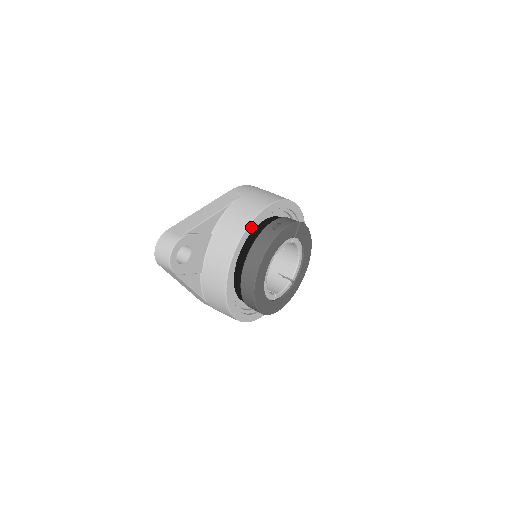
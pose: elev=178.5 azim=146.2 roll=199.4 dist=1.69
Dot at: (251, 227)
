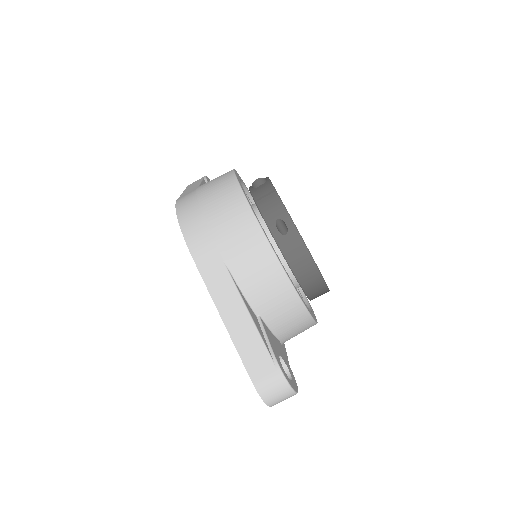
Dot at: (281, 264)
